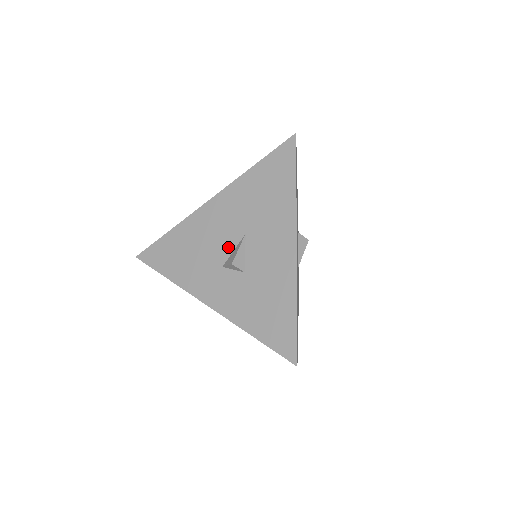
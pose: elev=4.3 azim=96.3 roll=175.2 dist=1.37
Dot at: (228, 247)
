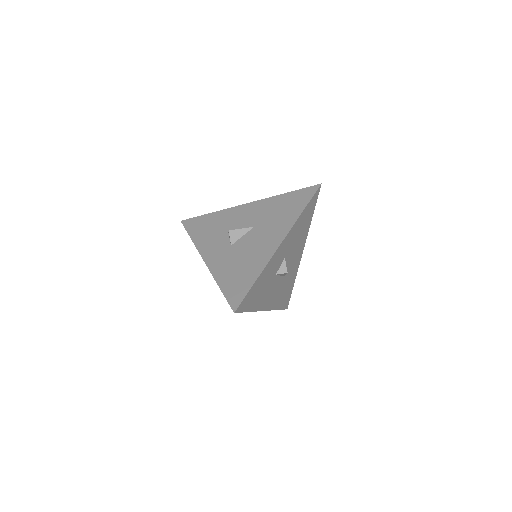
Dot at: occluded
